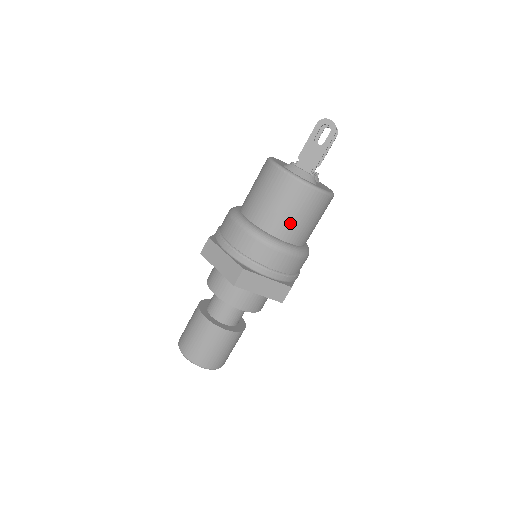
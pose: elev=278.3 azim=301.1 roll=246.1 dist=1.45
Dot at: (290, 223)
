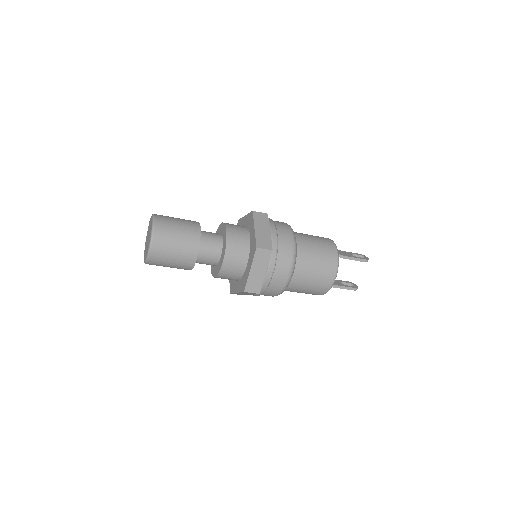
Dot at: (308, 242)
